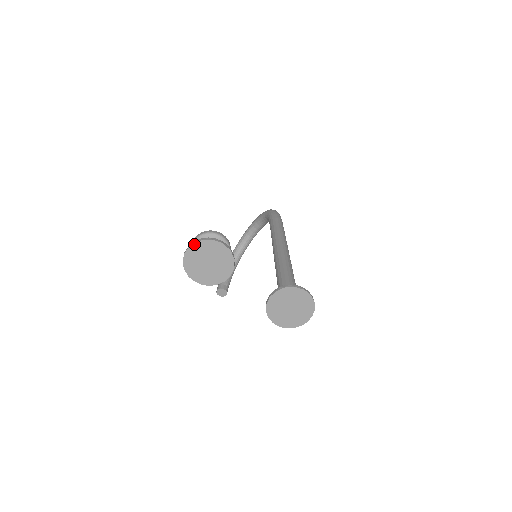
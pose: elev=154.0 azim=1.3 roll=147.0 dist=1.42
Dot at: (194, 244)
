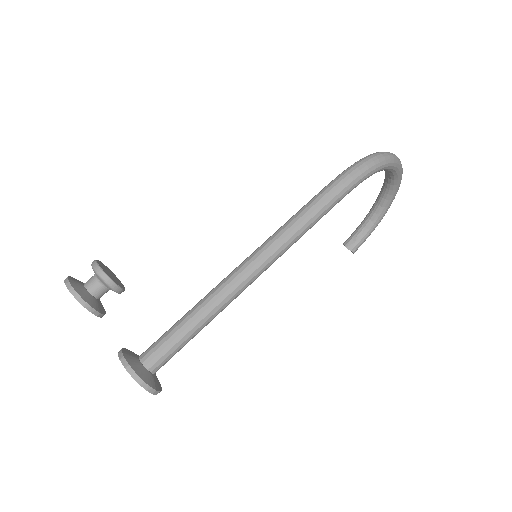
Dot at: occluded
